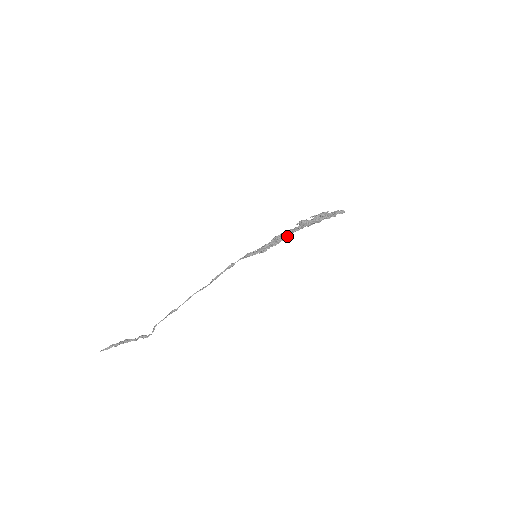
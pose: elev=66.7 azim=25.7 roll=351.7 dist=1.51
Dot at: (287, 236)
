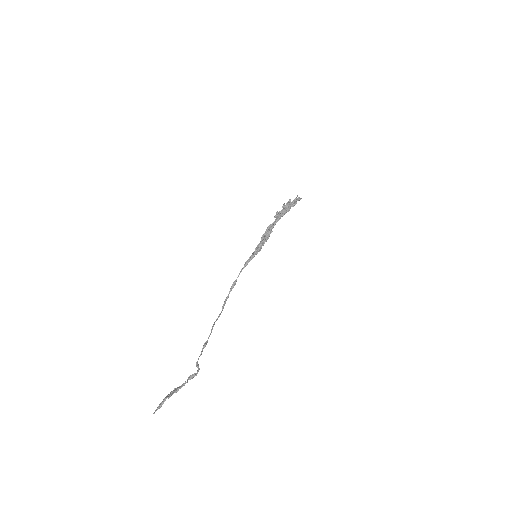
Dot at: (271, 230)
